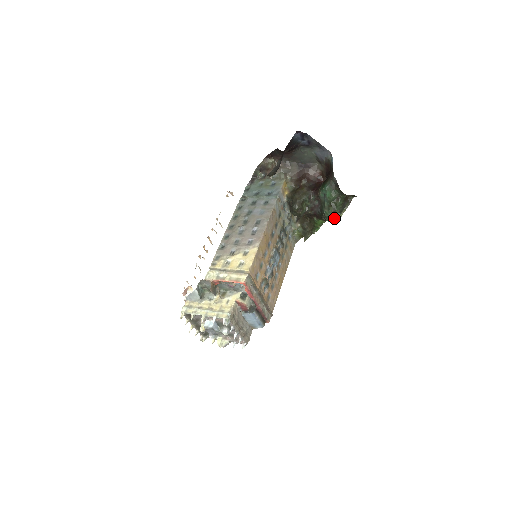
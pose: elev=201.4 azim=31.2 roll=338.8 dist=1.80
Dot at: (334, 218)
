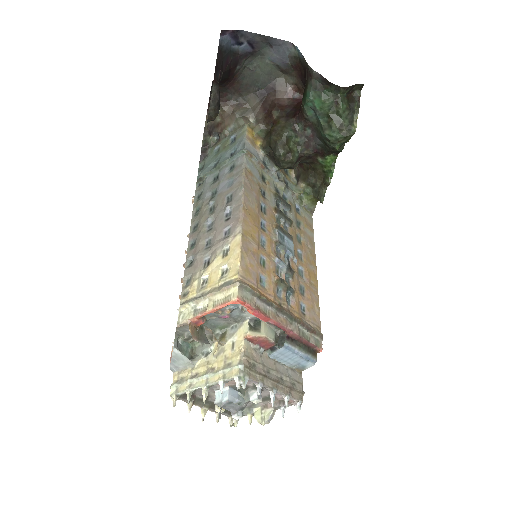
Dot at: (346, 137)
